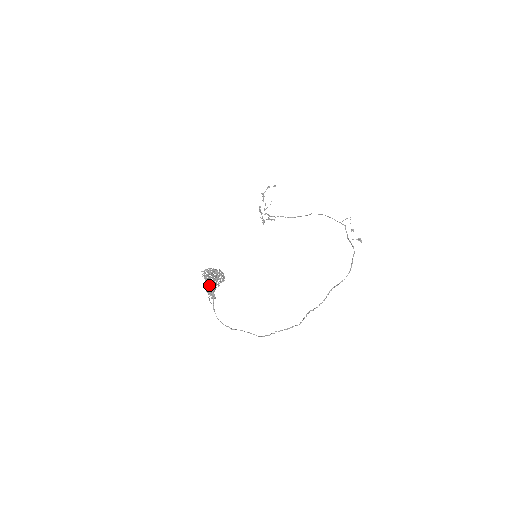
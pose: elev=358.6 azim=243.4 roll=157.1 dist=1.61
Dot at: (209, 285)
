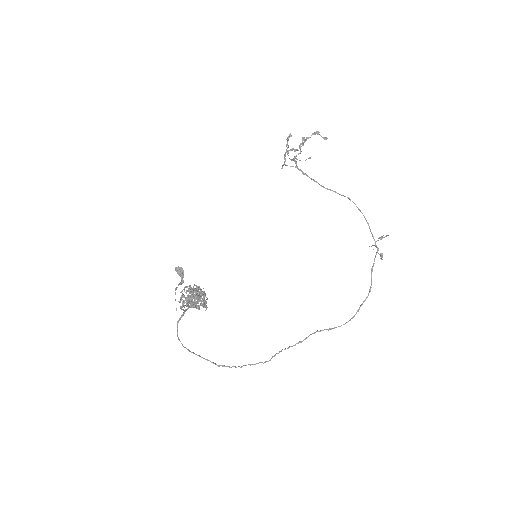
Dot at: (183, 310)
